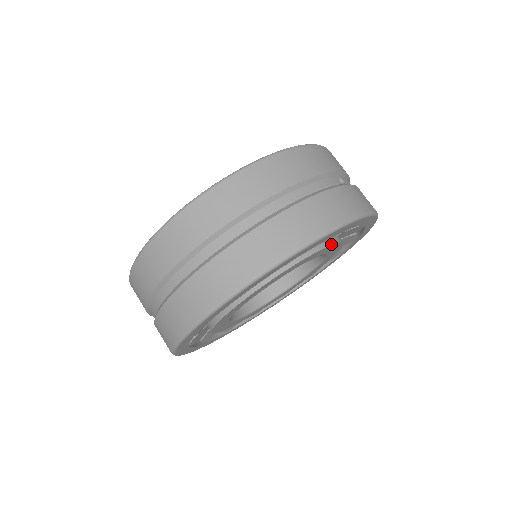
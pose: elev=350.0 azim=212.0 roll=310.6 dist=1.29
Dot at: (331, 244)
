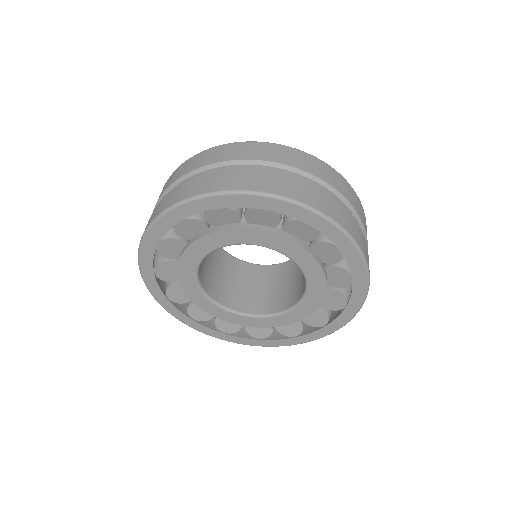
Dot at: (311, 254)
